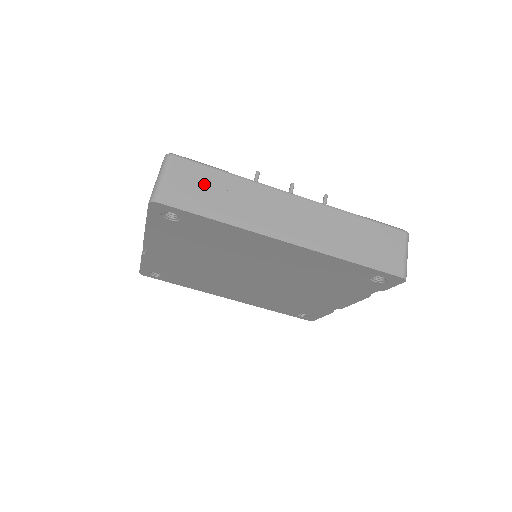
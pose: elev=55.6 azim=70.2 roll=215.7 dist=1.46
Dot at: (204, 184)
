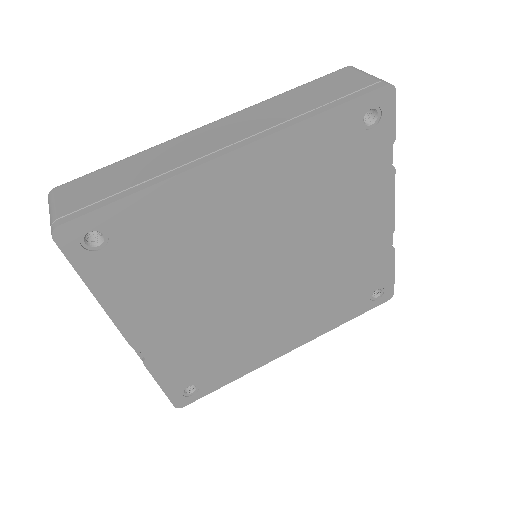
Dot at: (103, 181)
